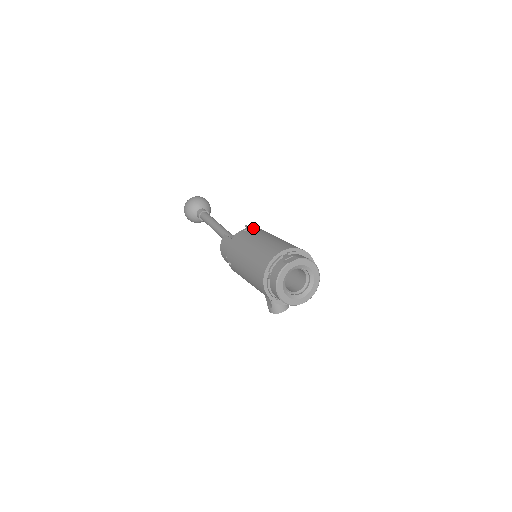
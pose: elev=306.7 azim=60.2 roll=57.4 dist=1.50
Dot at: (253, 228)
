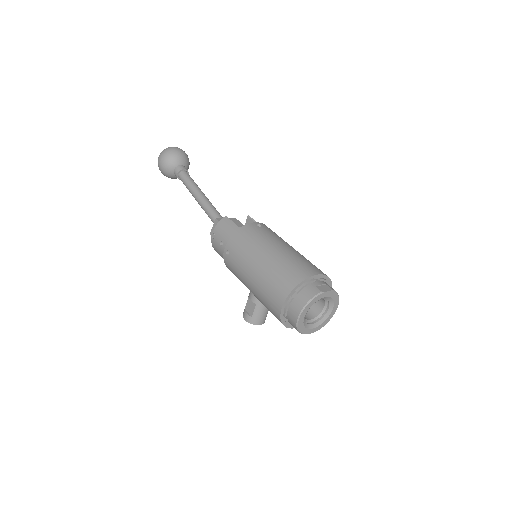
Dot at: (266, 226)
